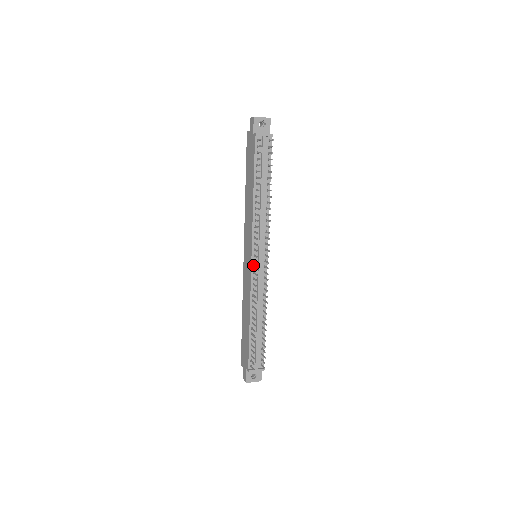
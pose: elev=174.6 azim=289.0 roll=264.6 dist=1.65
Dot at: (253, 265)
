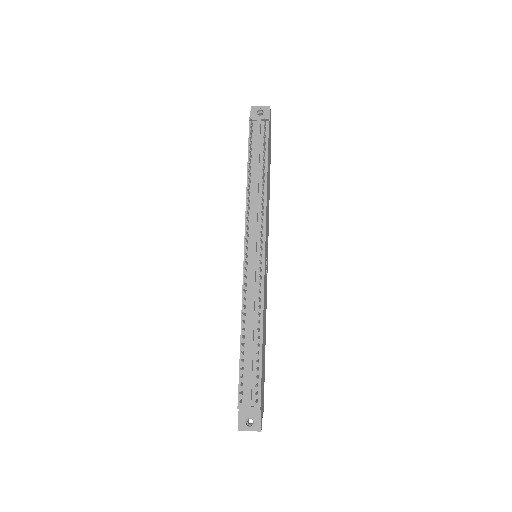
Dot at: occluded
